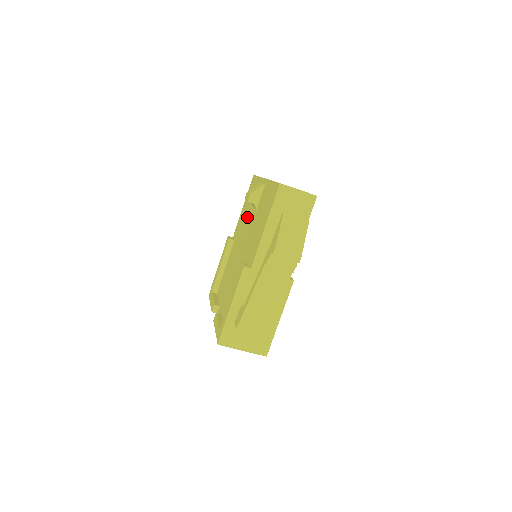
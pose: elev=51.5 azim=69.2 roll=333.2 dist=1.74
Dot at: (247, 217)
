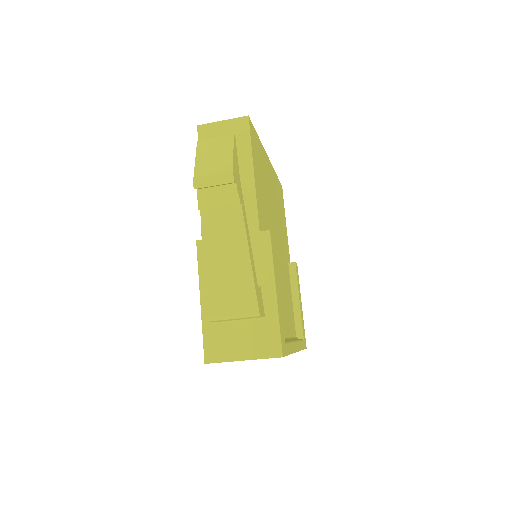
Dot at: occluded
